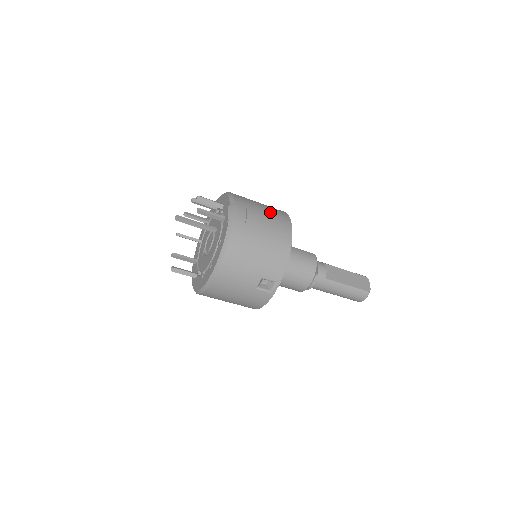
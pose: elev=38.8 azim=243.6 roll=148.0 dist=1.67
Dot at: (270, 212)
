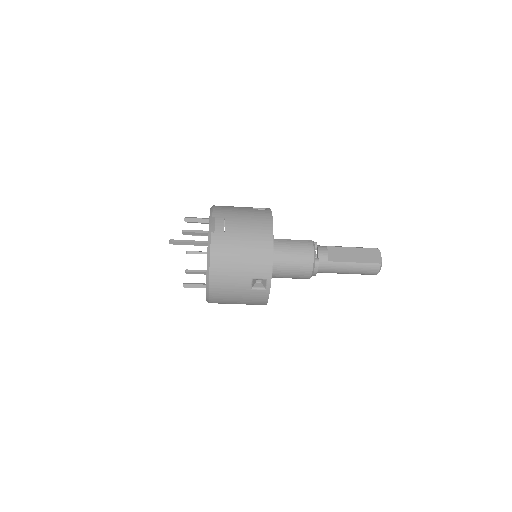
Dot at: (250, 215)
